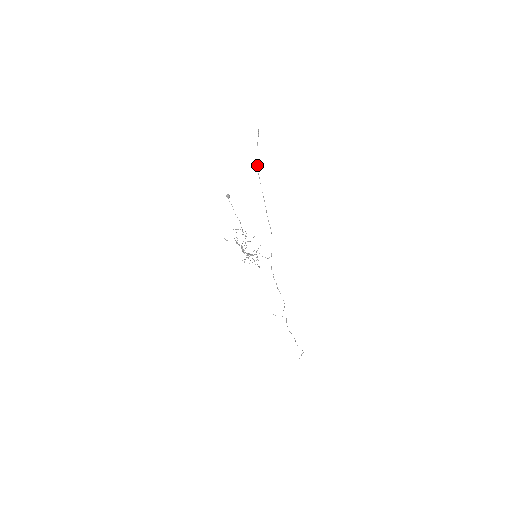
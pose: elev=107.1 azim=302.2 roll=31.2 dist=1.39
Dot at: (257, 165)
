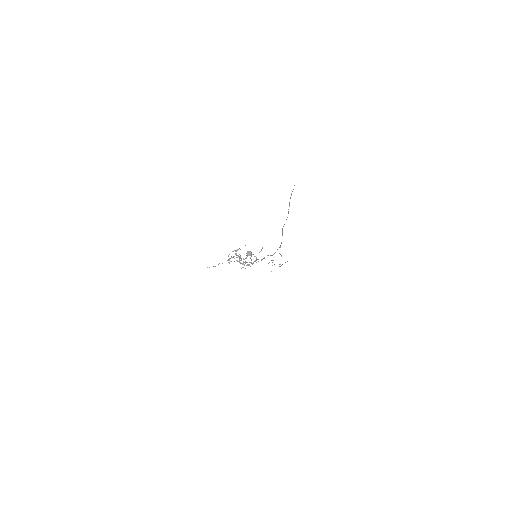
Dot at: occluded
